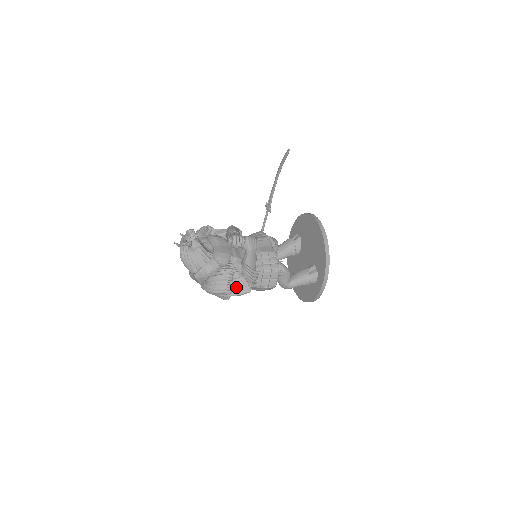
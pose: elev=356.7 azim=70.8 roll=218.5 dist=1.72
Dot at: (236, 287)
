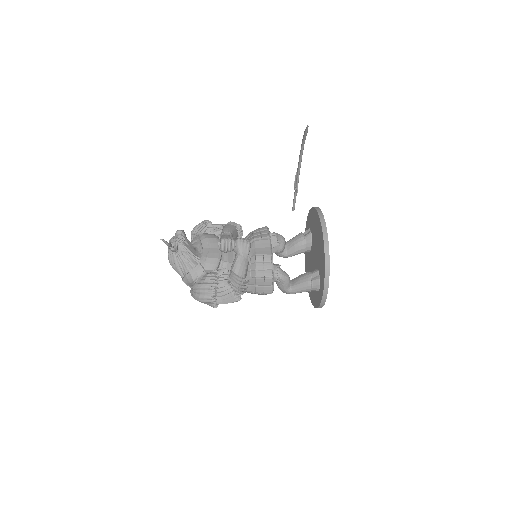
Dot at: (222, 296)
